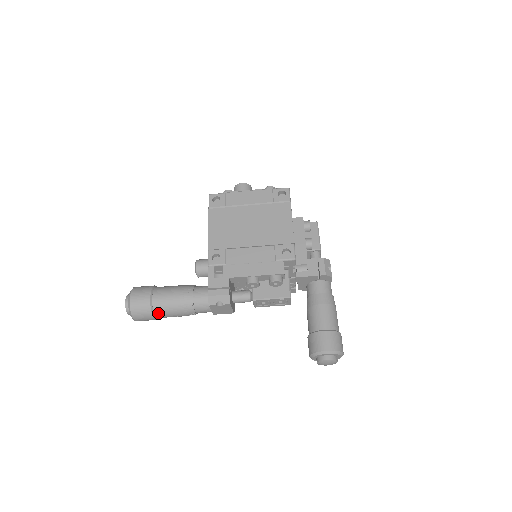
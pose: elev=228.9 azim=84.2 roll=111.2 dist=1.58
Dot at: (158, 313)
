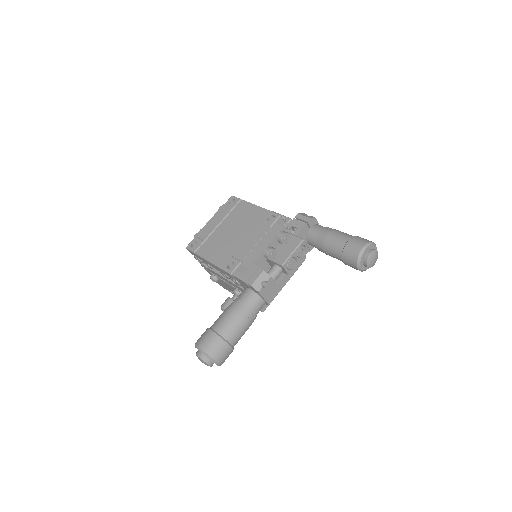
Dot at: (230, 338)
